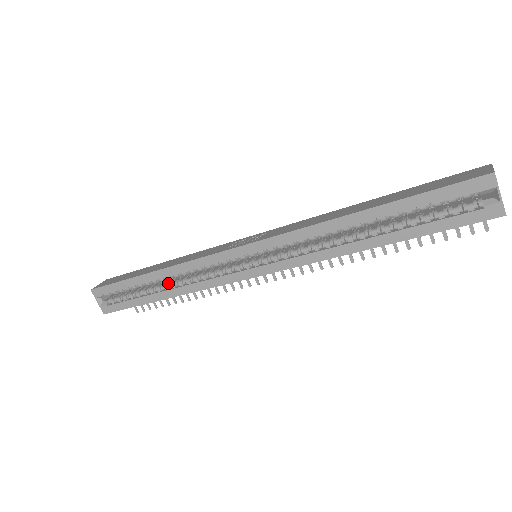
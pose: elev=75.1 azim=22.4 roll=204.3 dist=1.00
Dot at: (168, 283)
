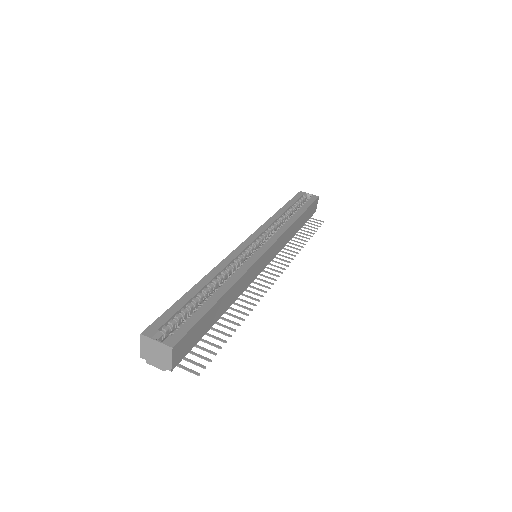
Dot at: (216, 289)
